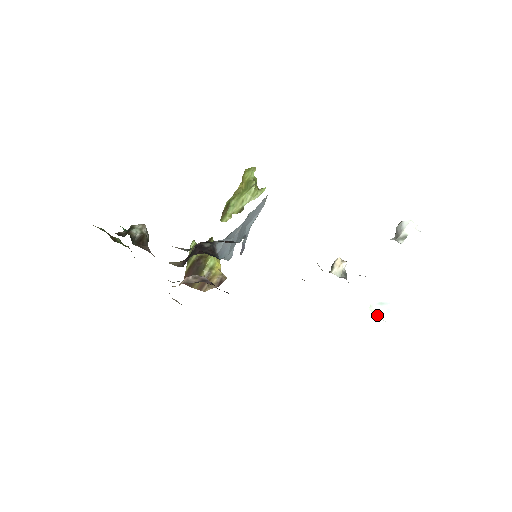
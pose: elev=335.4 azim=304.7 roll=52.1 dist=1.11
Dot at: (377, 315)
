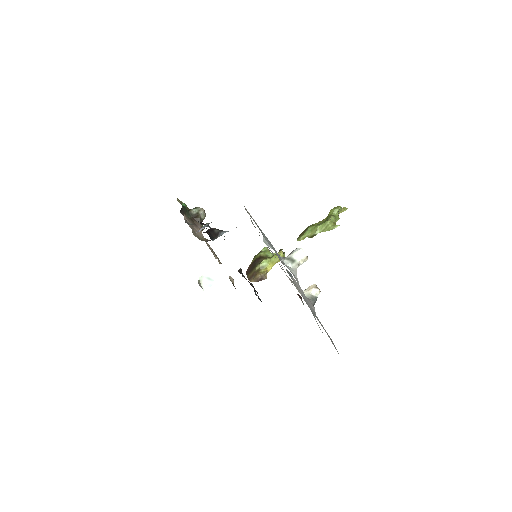
Dot at: (201, 284)
